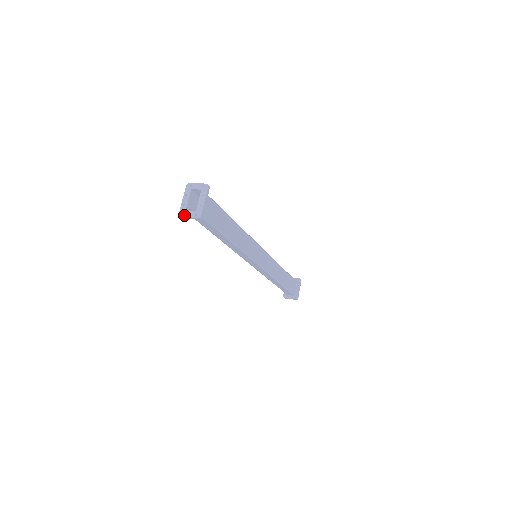
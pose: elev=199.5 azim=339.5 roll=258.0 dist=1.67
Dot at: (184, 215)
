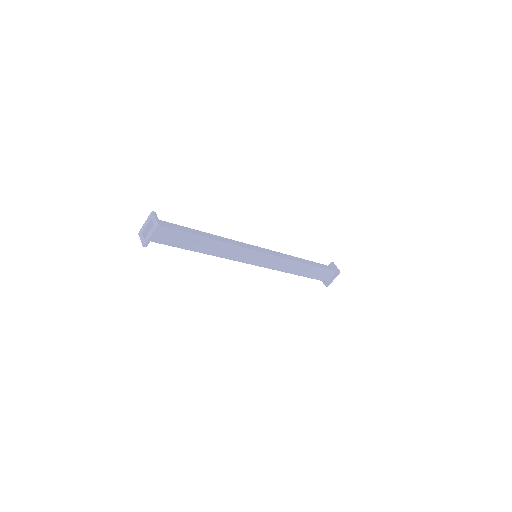
Dot at: (140, 235)
